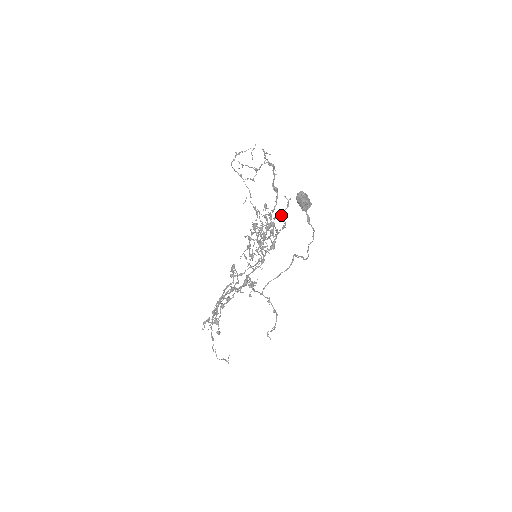
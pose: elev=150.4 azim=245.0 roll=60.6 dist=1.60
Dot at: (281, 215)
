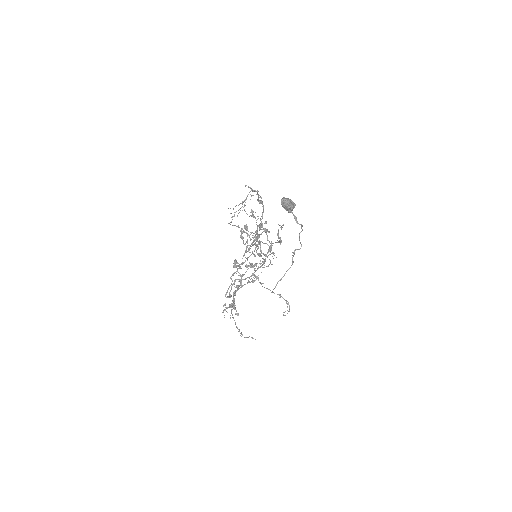
Dot at: occluded
